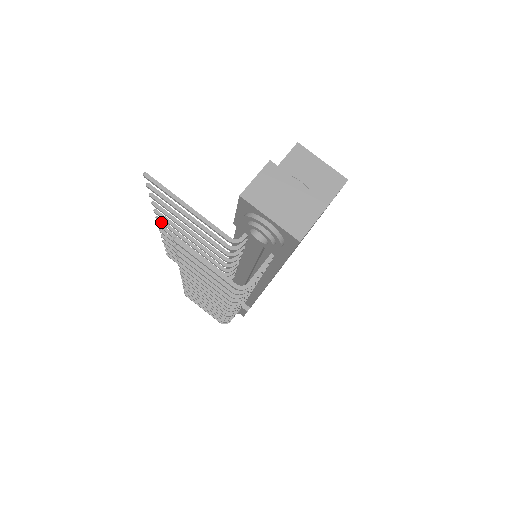
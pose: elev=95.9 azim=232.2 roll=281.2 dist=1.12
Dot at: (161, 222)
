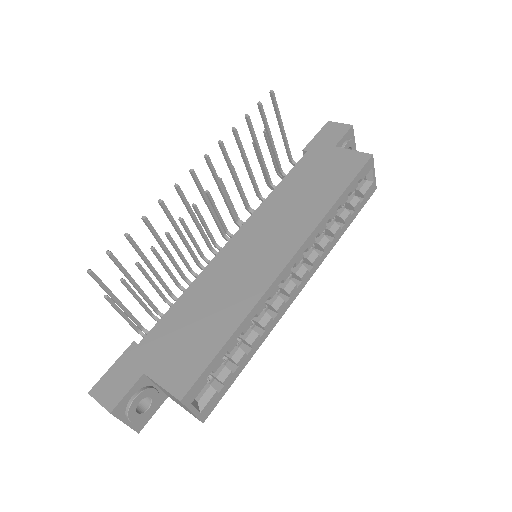
Dot at: (177, 192)
